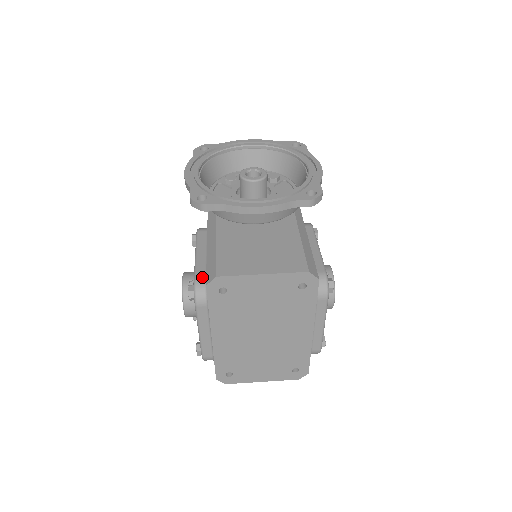
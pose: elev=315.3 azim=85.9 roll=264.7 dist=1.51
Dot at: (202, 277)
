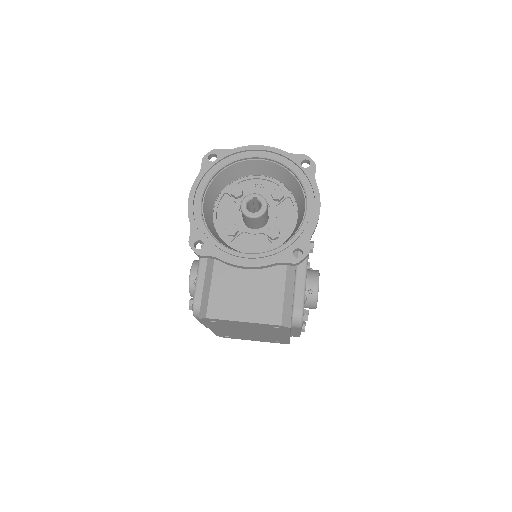
Dot at: (200, 298)
